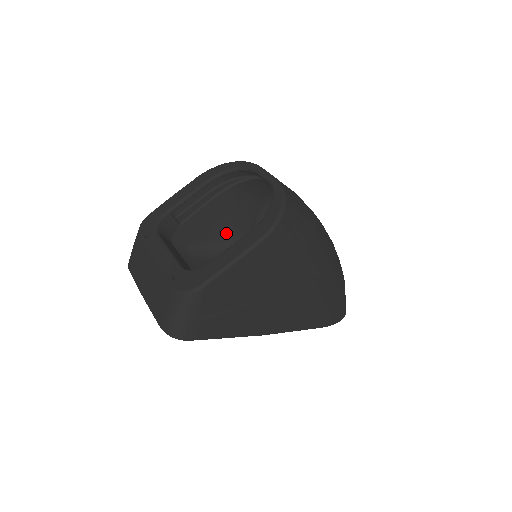
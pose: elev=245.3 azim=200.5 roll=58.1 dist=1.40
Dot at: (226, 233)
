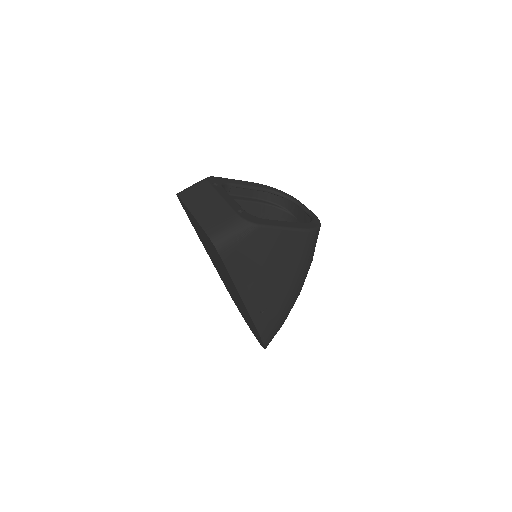
Dot at: occluded
